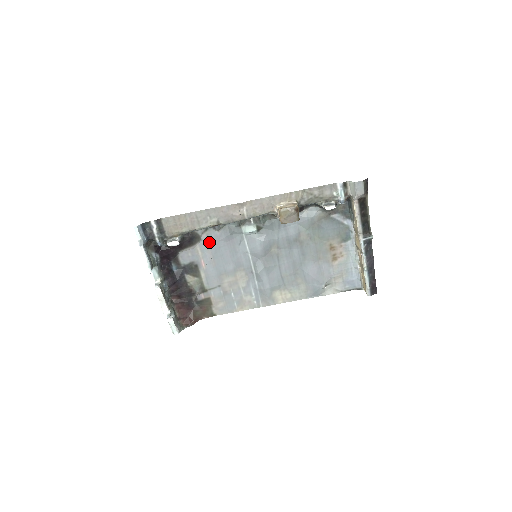
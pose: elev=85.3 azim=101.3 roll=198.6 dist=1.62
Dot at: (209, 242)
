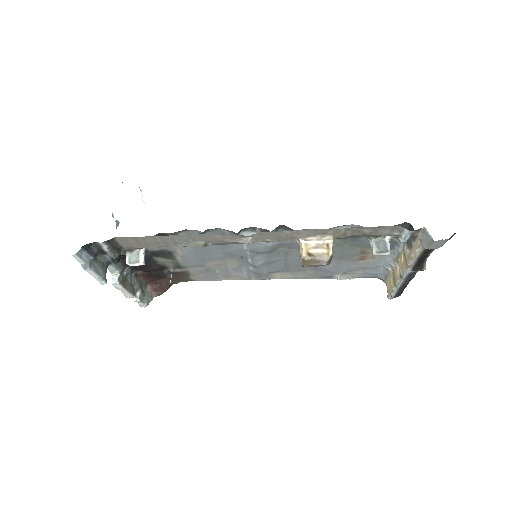
Dot at: occluded
